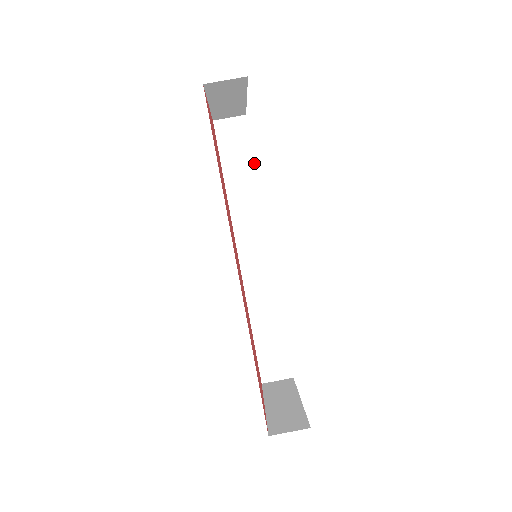
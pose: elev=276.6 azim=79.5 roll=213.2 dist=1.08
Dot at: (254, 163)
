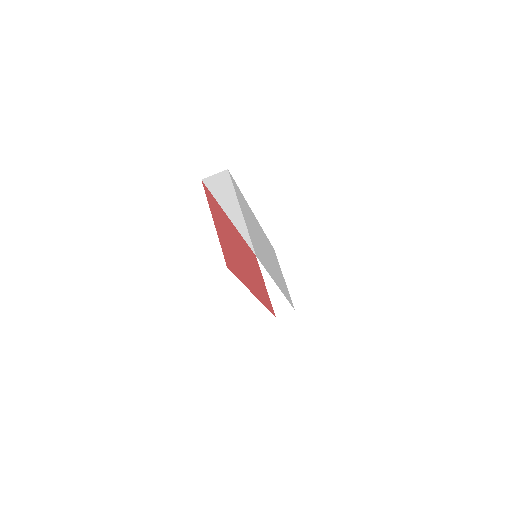
Dot at: occluded
